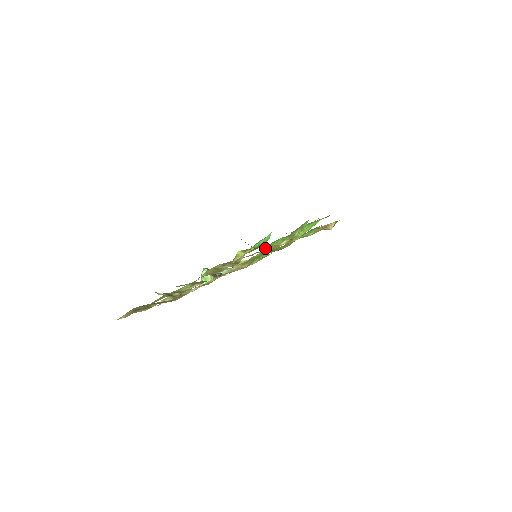
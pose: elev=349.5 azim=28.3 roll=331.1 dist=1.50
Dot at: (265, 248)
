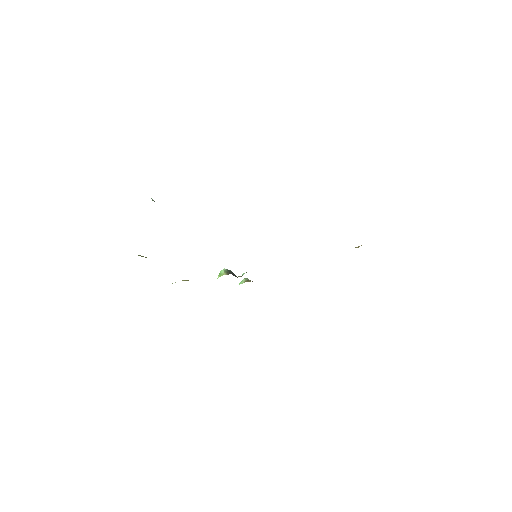
Dot at: occluded
